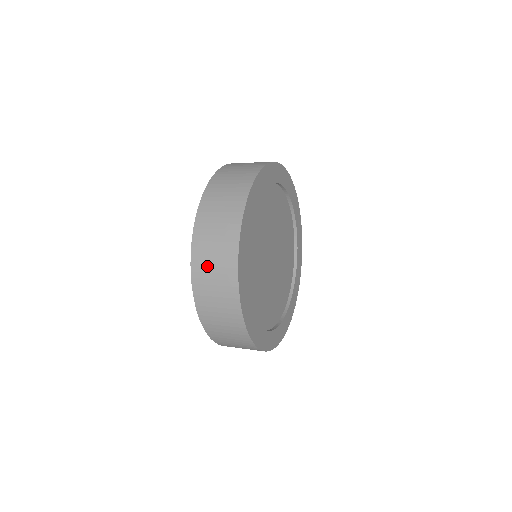
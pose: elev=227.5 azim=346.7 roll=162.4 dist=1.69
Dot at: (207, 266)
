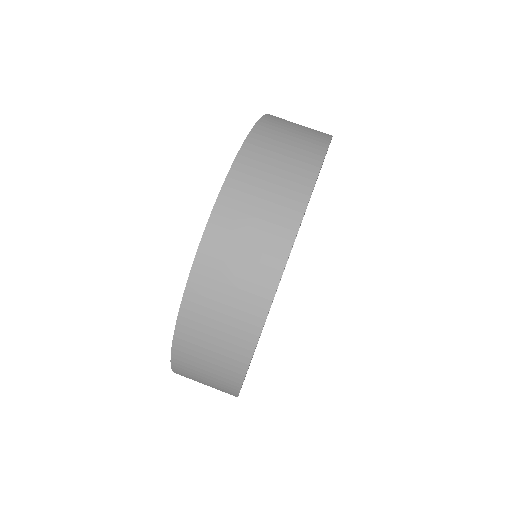
Dot at: (211, 308)
